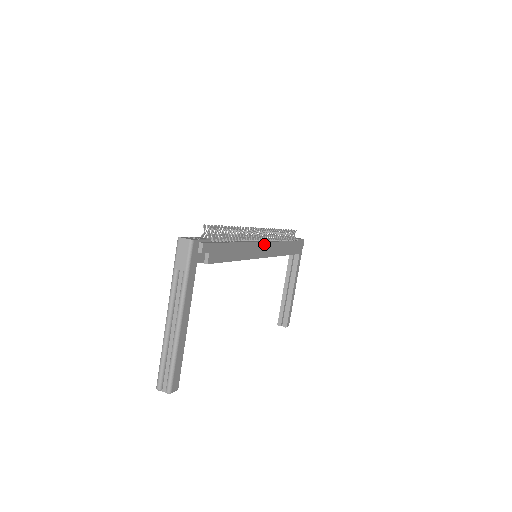
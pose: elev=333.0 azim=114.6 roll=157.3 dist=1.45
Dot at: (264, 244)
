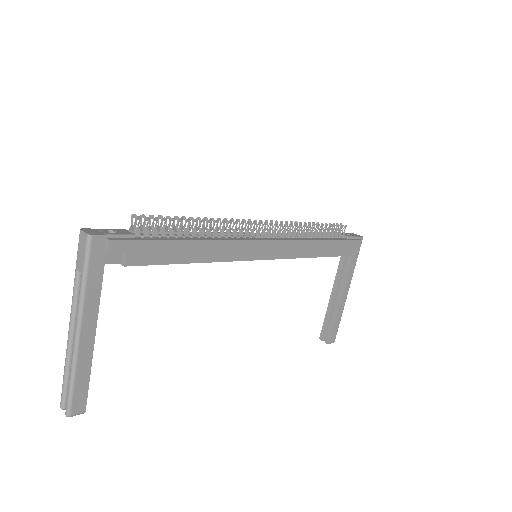
Dot at: (261, 242)
